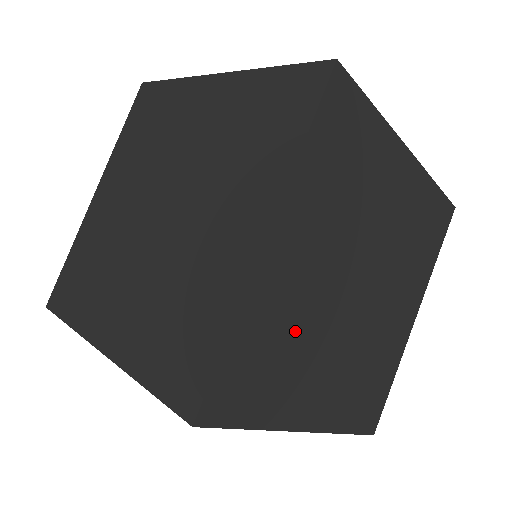
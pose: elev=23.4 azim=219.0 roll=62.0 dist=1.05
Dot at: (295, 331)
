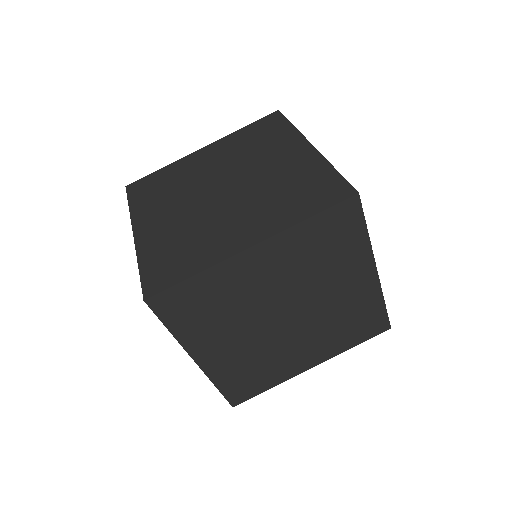
Dot at: (230, 305)
